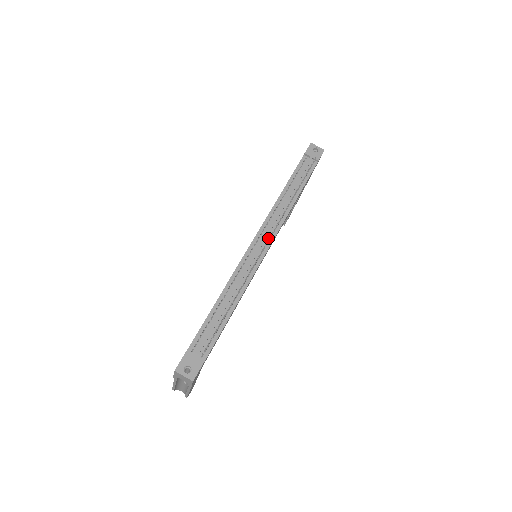
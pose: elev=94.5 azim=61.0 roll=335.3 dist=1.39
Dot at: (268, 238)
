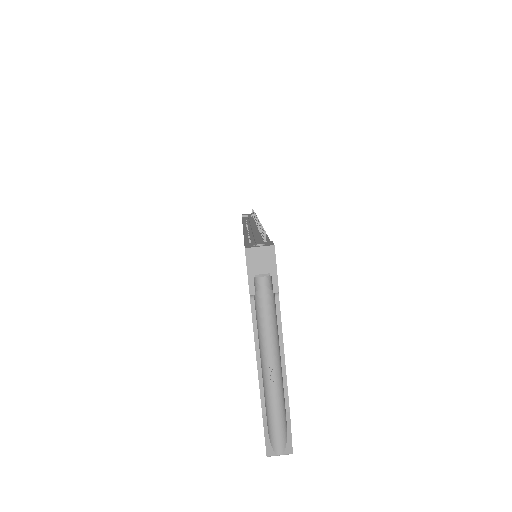
Dot at: (255, 225)
